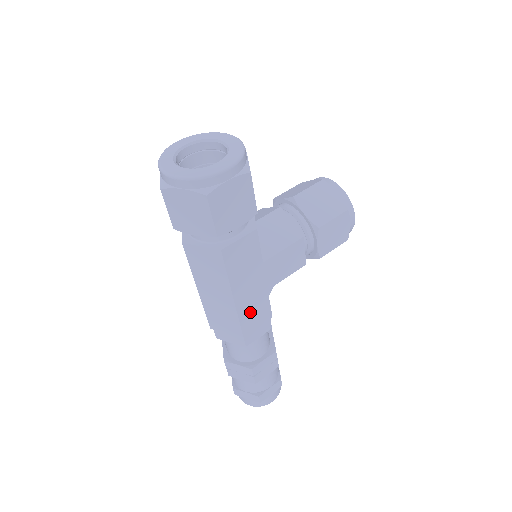
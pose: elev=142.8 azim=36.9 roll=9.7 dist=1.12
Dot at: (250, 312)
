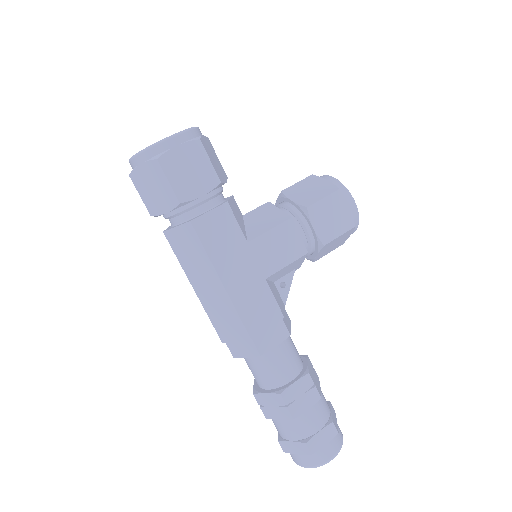
Dot at: (250, 305)
